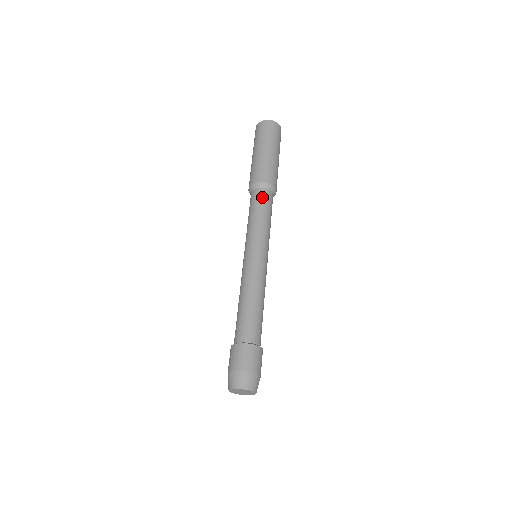
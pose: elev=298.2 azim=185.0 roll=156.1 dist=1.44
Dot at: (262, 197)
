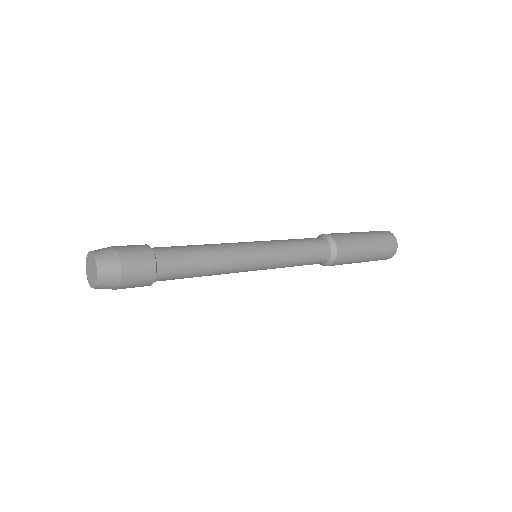
Dot at: (312, 238)
